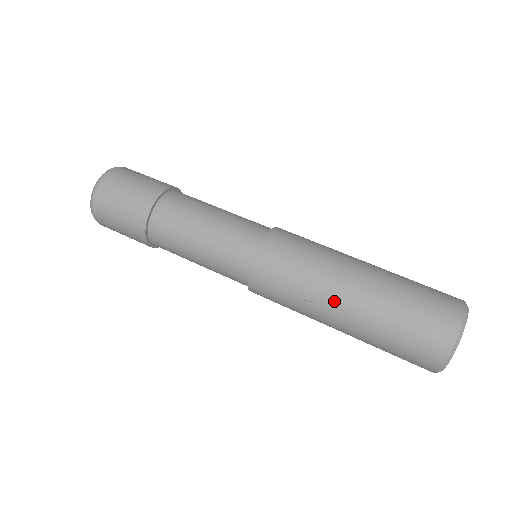
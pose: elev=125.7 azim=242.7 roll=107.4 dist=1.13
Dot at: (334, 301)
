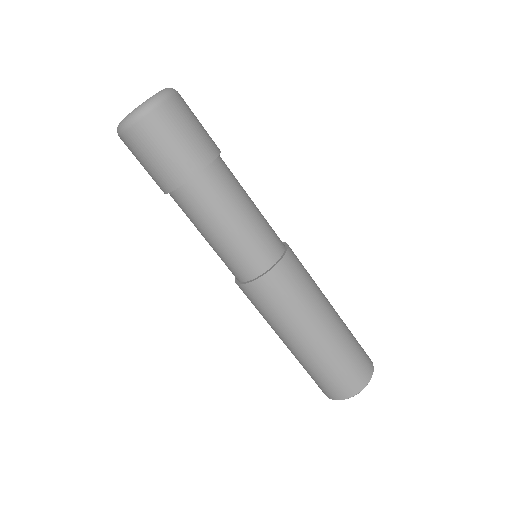
Dot at: occluded
